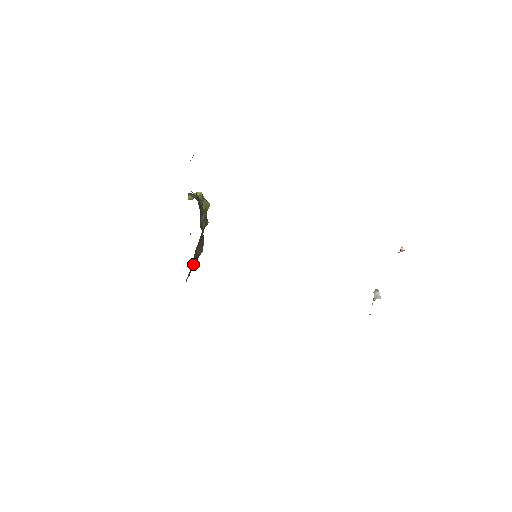
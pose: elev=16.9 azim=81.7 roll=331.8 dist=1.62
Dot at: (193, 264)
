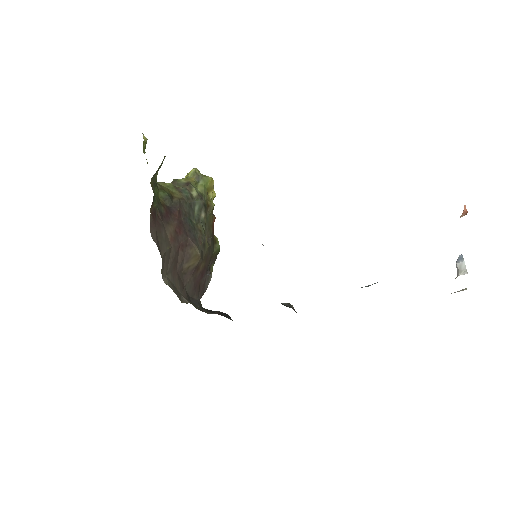
Dot at: (196, 275)
